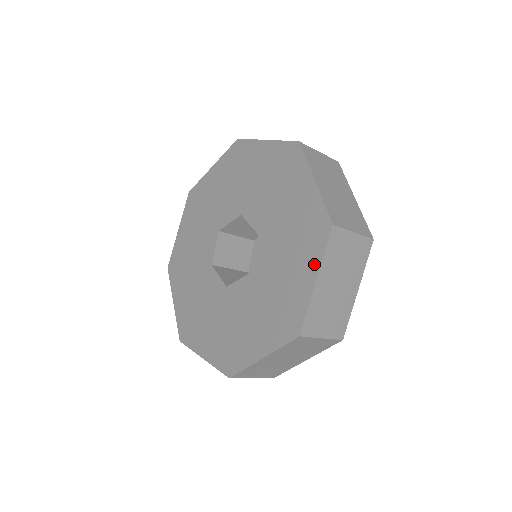
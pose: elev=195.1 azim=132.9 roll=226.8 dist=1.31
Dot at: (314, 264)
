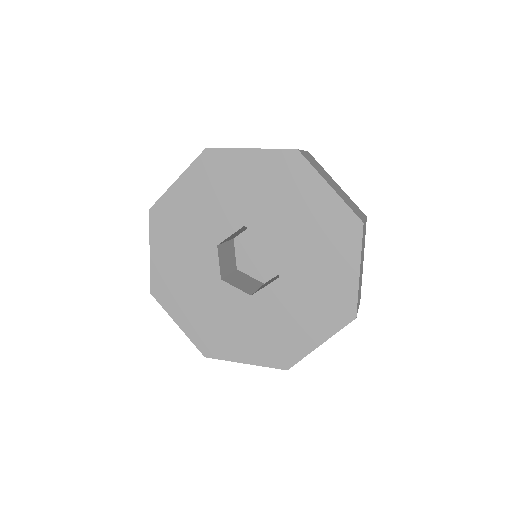
Dot at: (354, 258)
